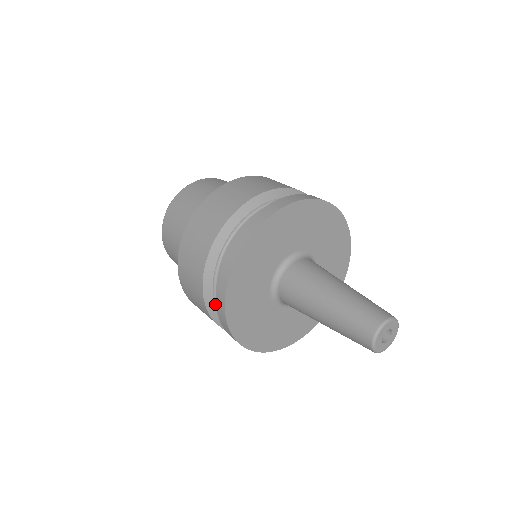
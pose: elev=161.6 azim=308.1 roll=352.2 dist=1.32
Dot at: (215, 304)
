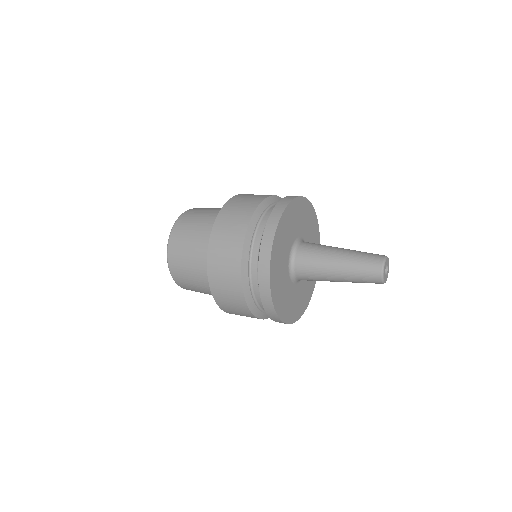
Dot at: (251, 293)
